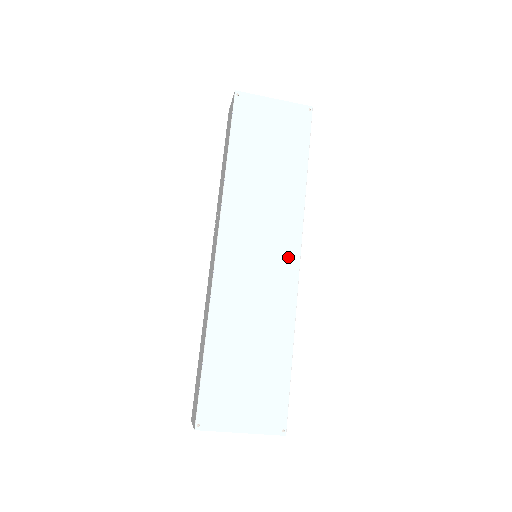
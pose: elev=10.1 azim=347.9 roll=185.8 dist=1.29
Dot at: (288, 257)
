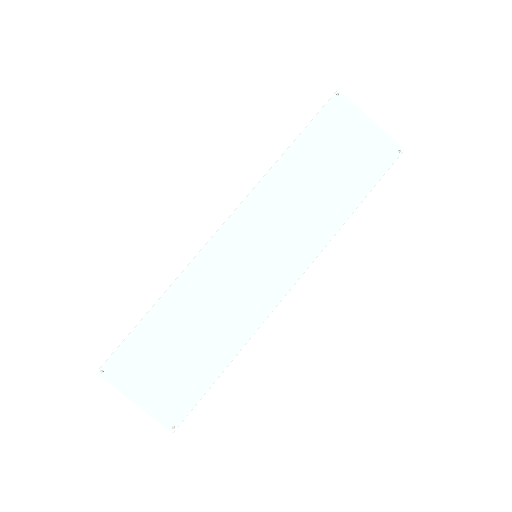
Dot at: (283, 276)
